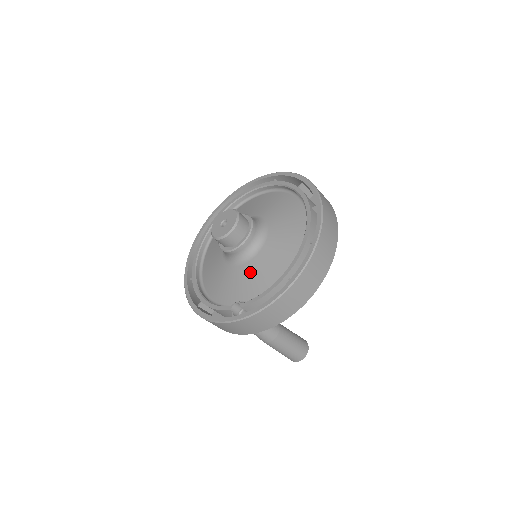
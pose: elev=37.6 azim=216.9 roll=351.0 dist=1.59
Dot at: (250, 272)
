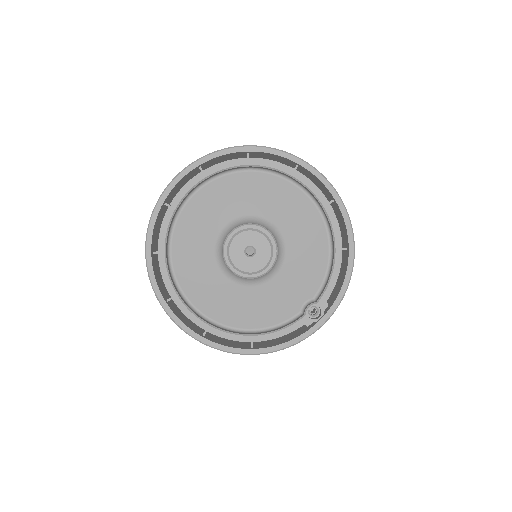
Dot at: (293, 273)
